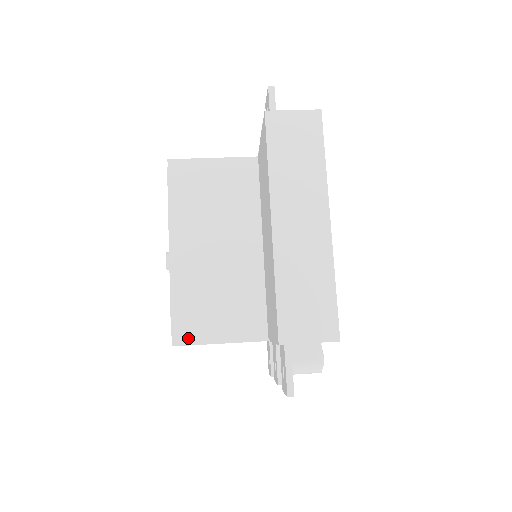
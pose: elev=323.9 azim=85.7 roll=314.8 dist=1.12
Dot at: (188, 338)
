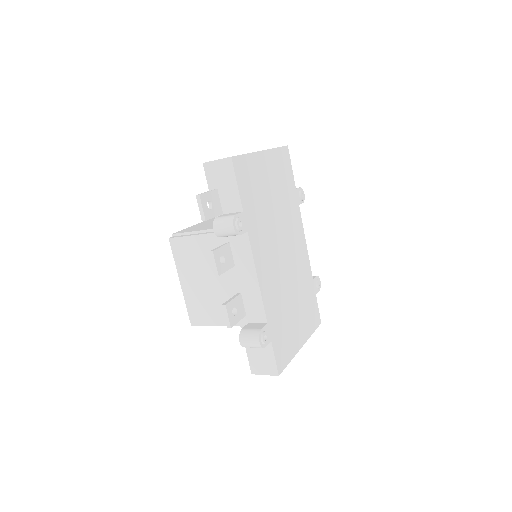
Dot at: (179, 236)
